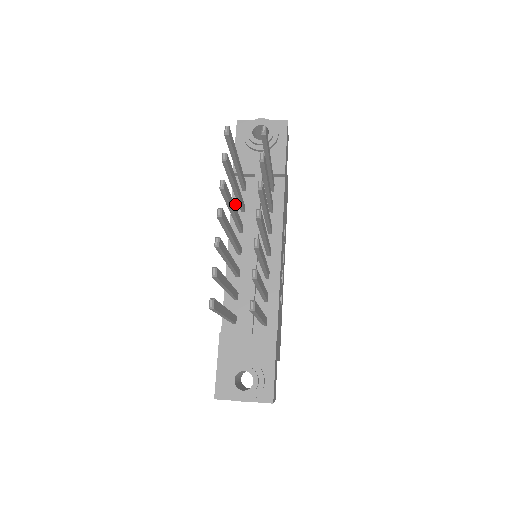
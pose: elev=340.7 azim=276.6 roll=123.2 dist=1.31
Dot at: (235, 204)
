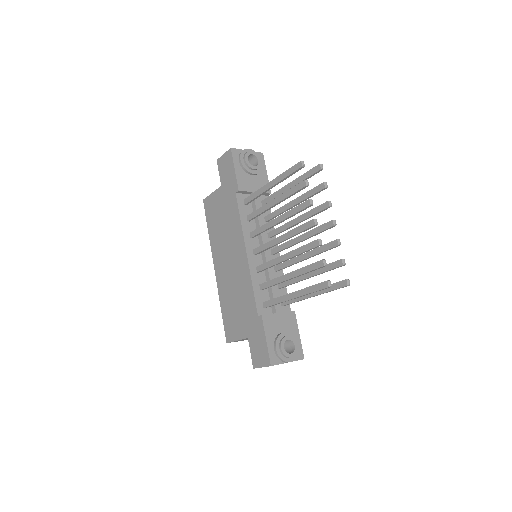
Dot at: (242, 215)
